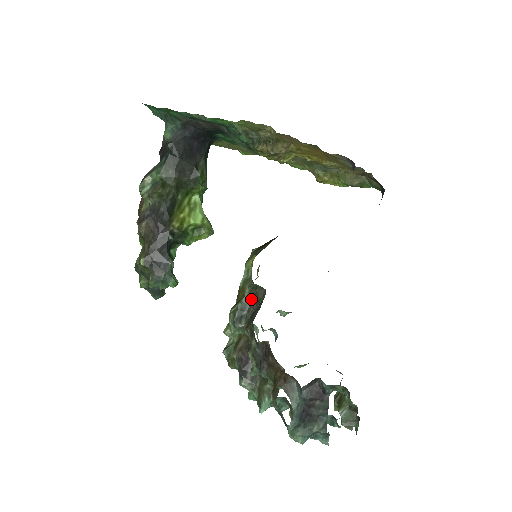
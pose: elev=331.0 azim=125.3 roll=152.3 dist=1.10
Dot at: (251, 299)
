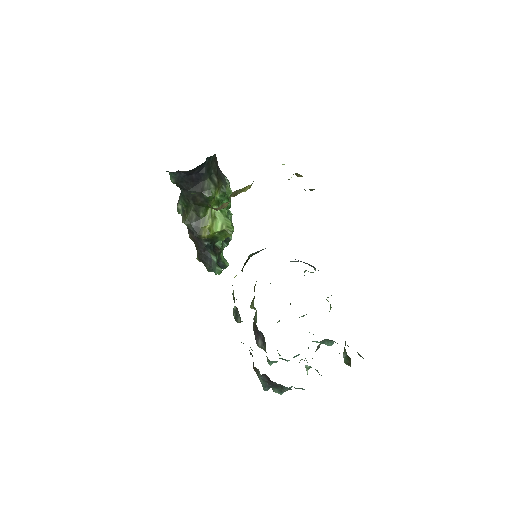
Dot at: occluded
